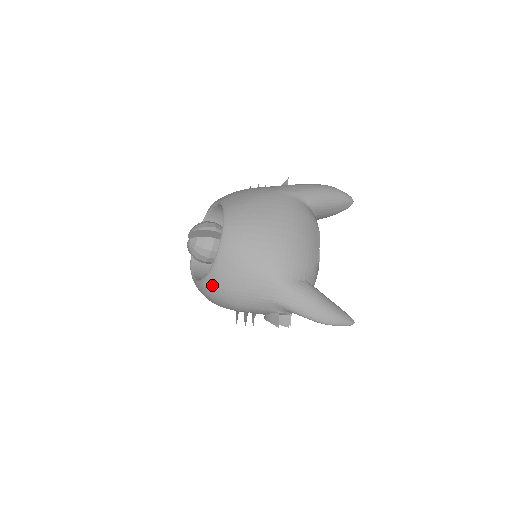
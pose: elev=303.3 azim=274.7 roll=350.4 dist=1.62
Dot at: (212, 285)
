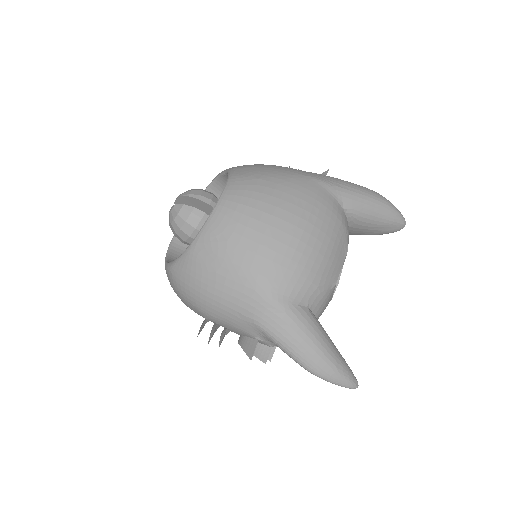
Dot at: (181, 273)
